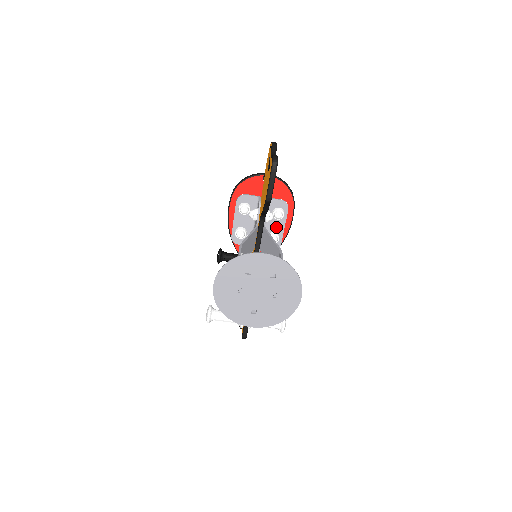
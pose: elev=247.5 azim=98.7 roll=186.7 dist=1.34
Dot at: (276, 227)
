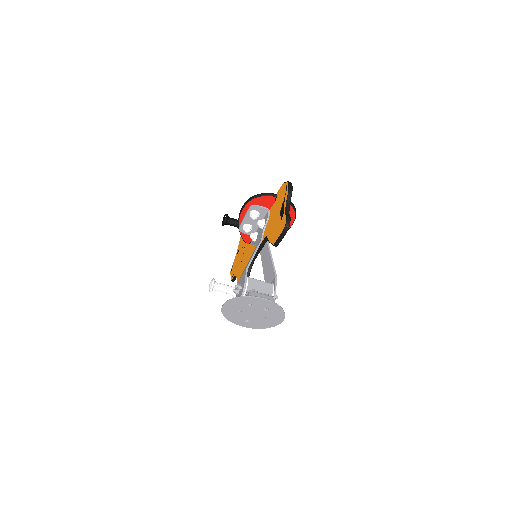
Dot at: occluded
